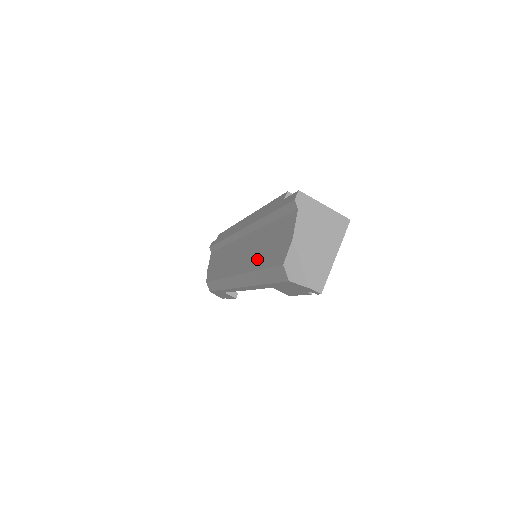
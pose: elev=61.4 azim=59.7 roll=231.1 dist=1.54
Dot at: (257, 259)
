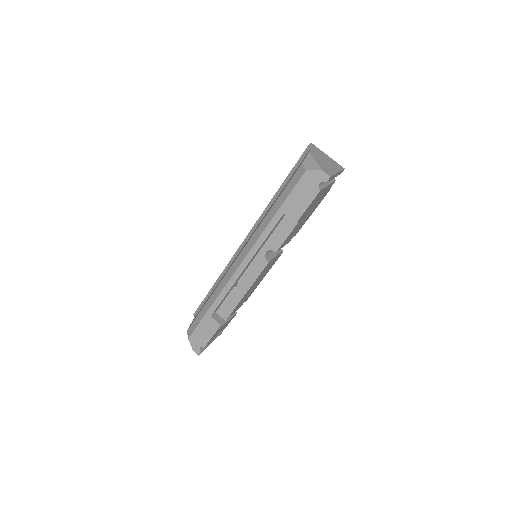
Dot at: occluded
